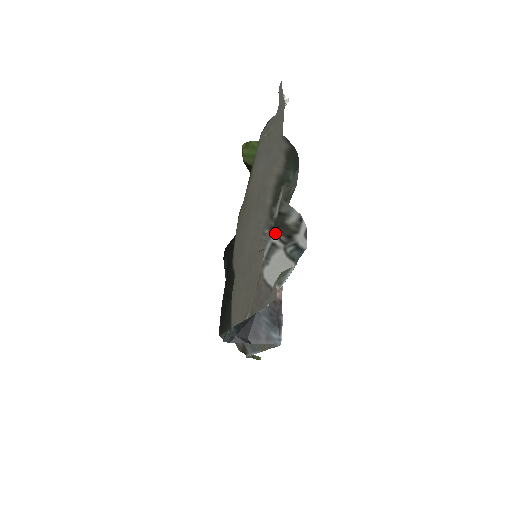
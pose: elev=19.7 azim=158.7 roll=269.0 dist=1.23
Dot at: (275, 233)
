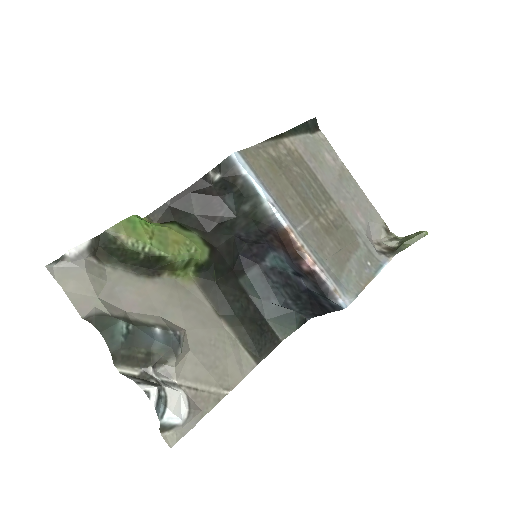
Dot at: (153, 377)
